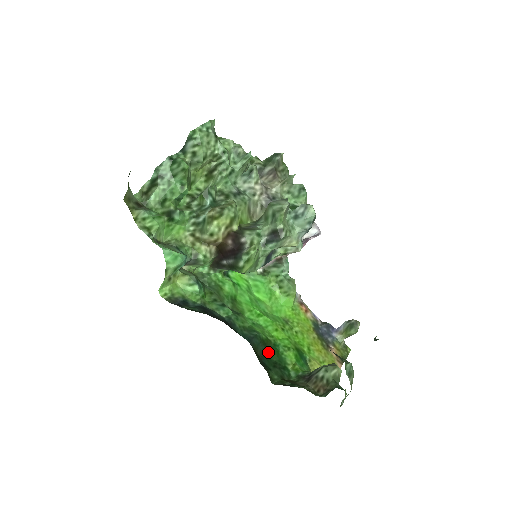
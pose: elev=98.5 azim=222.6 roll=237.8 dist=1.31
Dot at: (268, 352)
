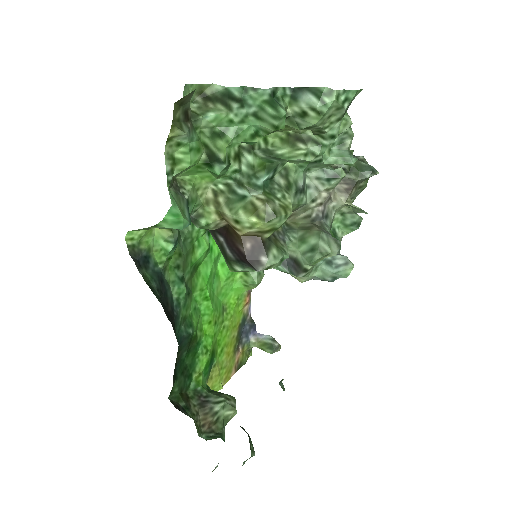
Dot at: (187, 352)
